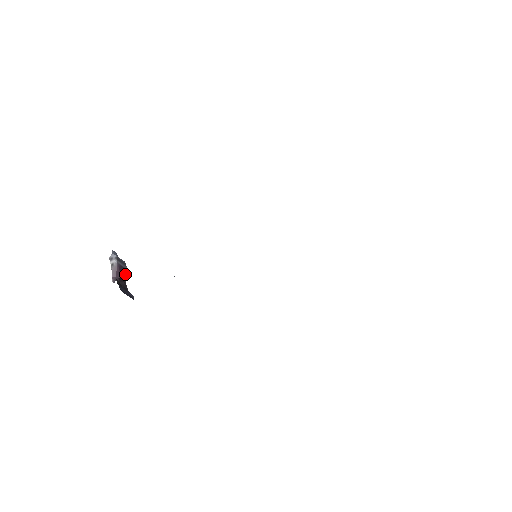
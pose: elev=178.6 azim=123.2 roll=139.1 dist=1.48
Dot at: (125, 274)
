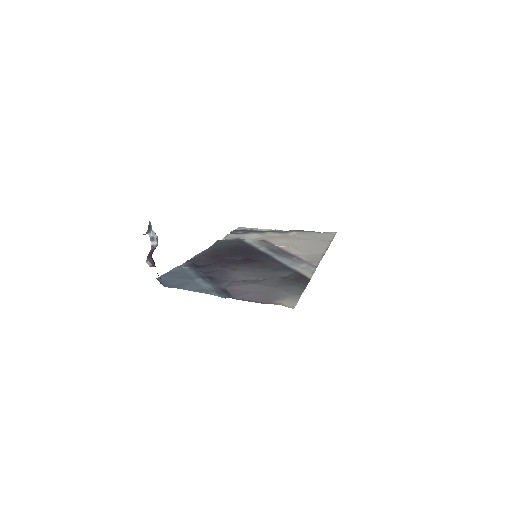
Dot at: occluded
